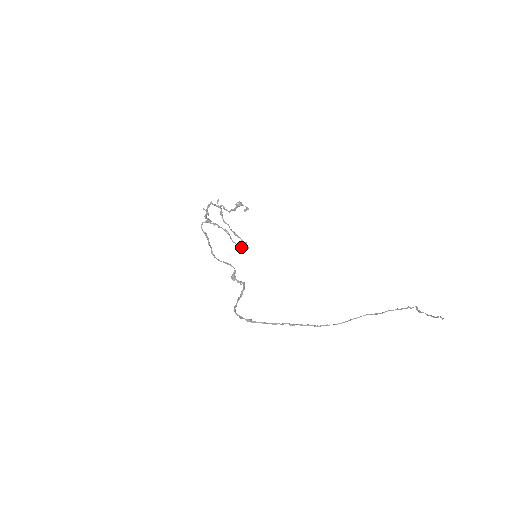
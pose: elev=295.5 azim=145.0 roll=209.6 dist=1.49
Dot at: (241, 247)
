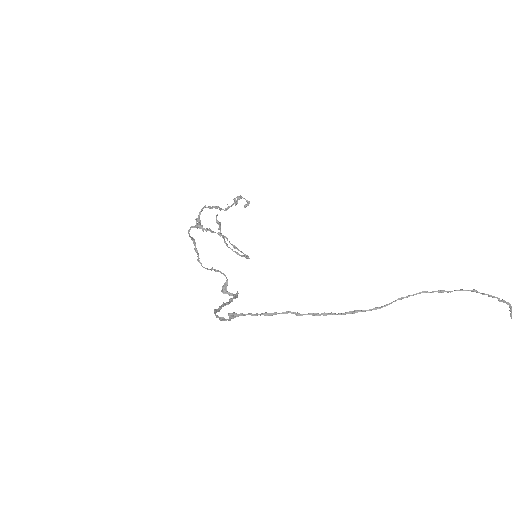
Dot at: (239, 255)
